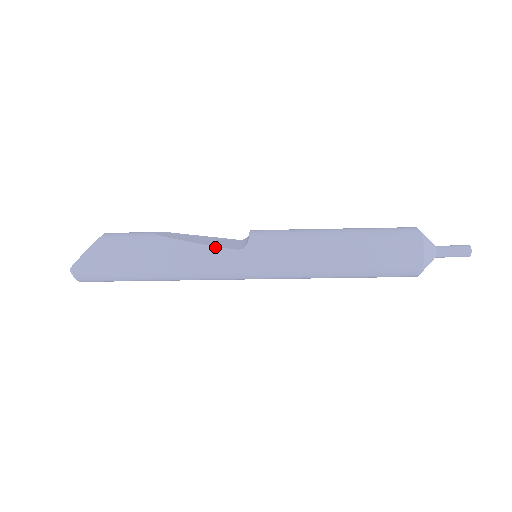
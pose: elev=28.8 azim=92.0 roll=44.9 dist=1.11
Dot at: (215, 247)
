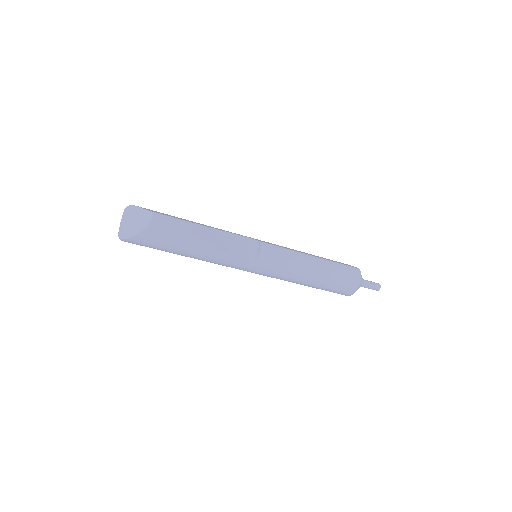
Dot at: (234, 258)
